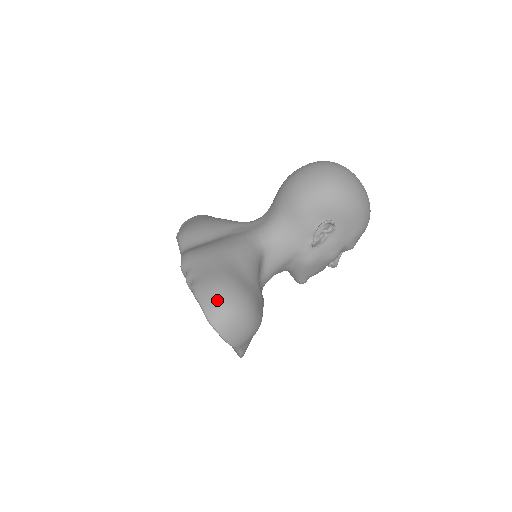
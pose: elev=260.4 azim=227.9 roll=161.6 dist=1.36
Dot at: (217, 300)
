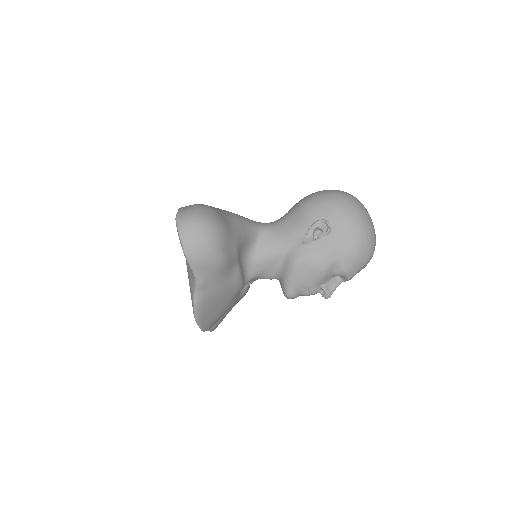
Dot at: (192, 208)
